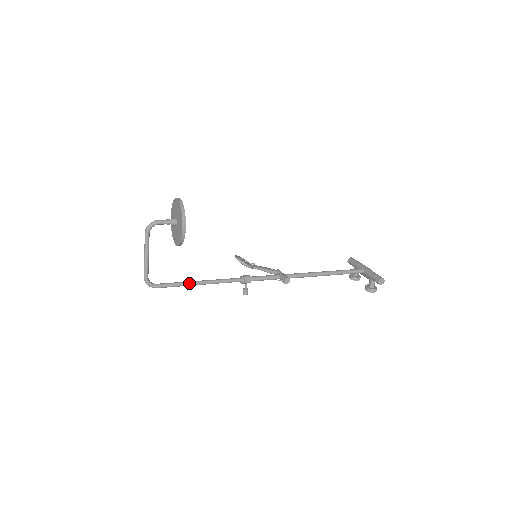
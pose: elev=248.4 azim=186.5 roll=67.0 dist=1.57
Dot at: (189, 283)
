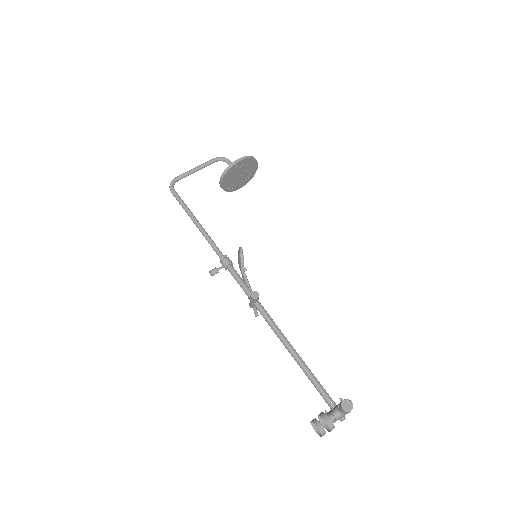
Dot at: (191, 213)
